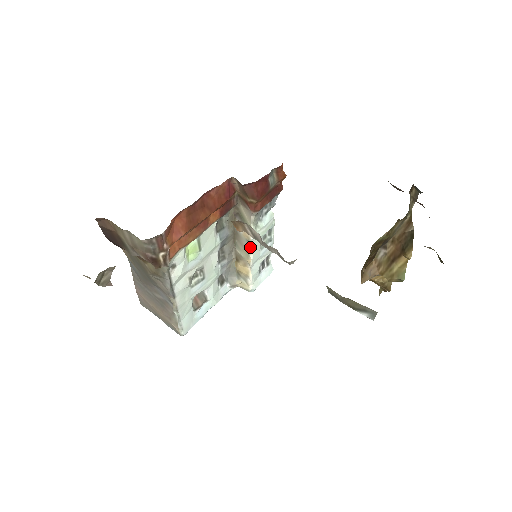
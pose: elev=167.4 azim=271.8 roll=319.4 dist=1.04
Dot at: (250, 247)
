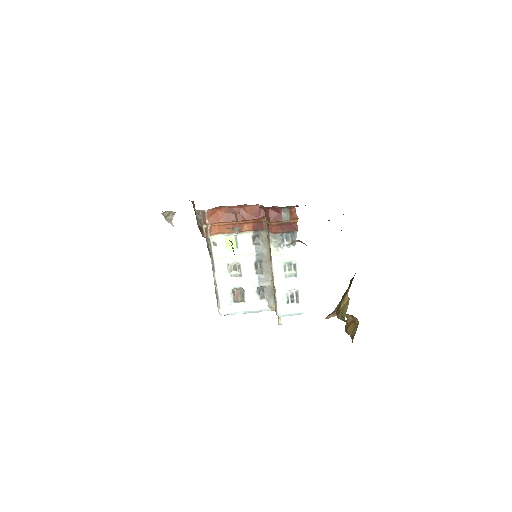
Dot at: (272, 266)
